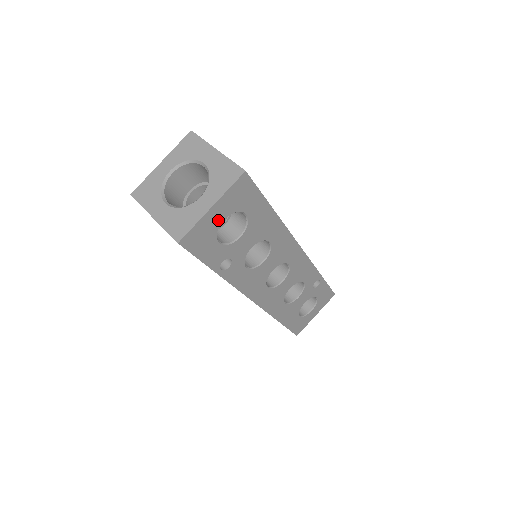
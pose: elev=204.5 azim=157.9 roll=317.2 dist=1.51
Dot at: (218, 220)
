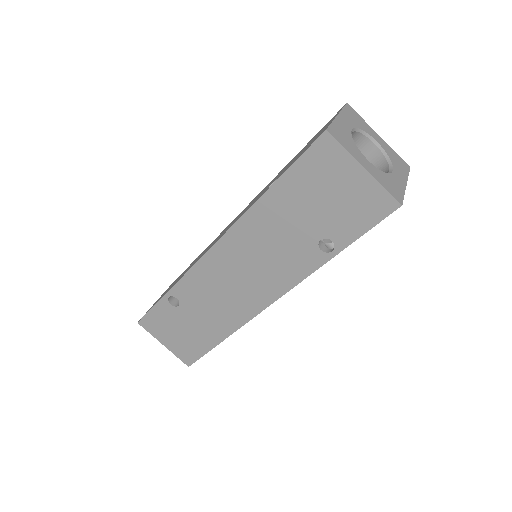
Dot at: occluded
